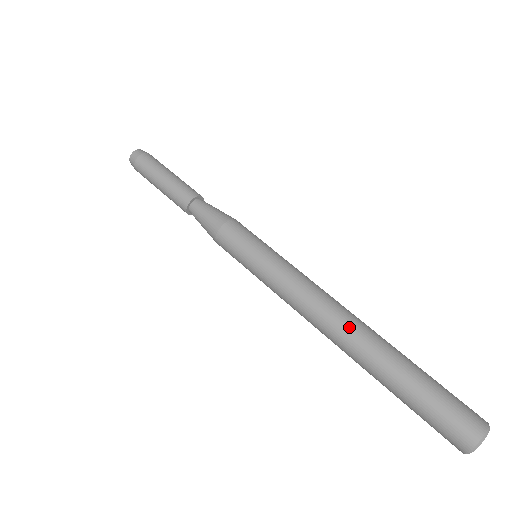
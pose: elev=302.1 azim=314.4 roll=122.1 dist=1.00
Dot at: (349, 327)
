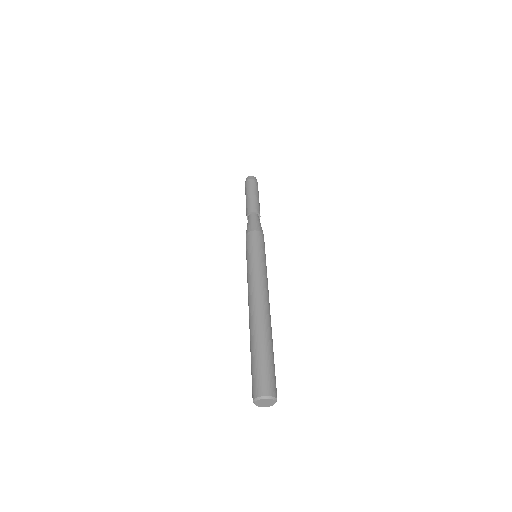
Dot at: (264, 310)
